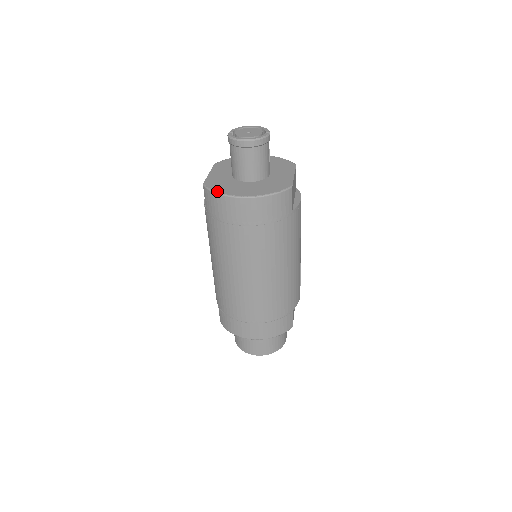
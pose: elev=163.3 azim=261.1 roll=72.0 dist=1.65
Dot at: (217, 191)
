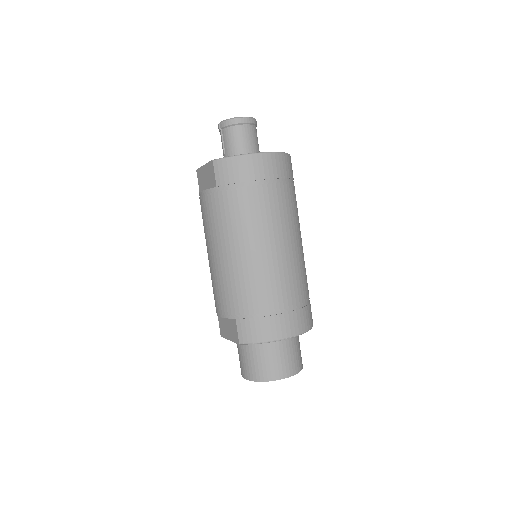
Dot at: (235, 155)
